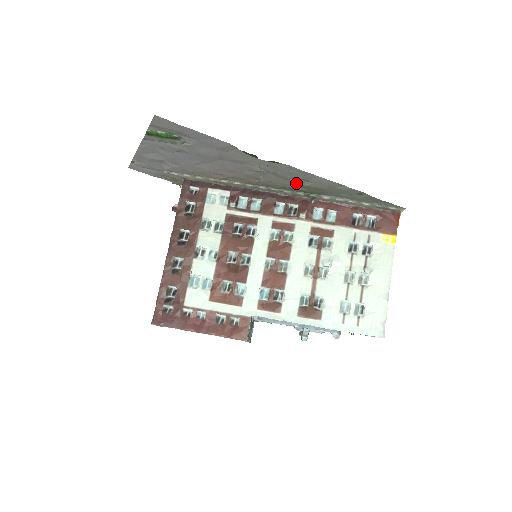
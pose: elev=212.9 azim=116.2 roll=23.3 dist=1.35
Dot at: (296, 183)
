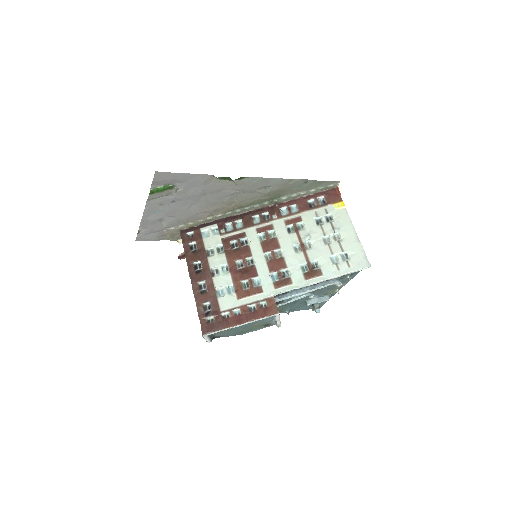
Dot at: (261, 193)
